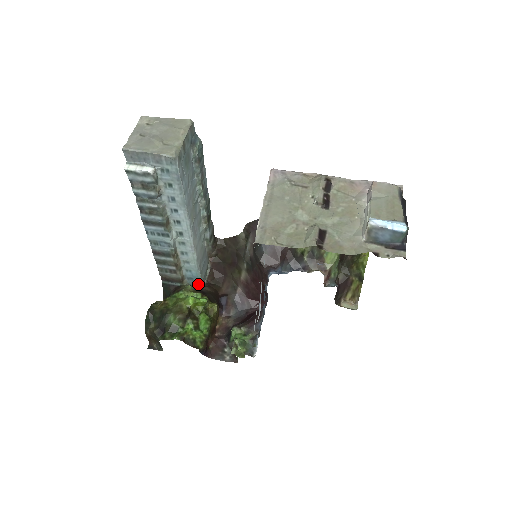
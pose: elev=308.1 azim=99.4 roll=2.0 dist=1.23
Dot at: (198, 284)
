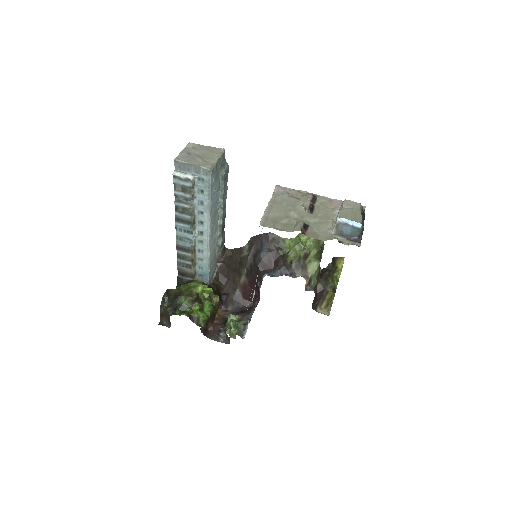
Dot at: (206, 281)
